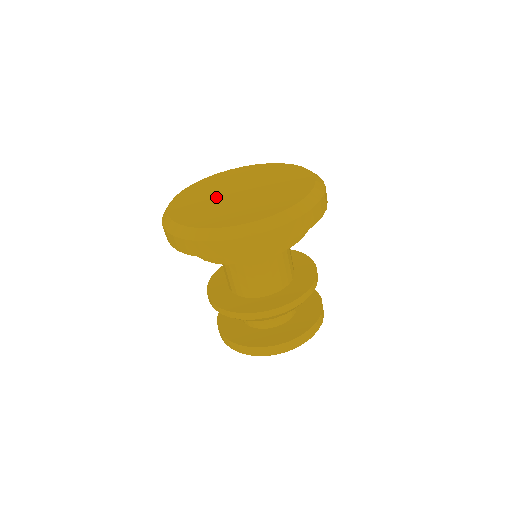
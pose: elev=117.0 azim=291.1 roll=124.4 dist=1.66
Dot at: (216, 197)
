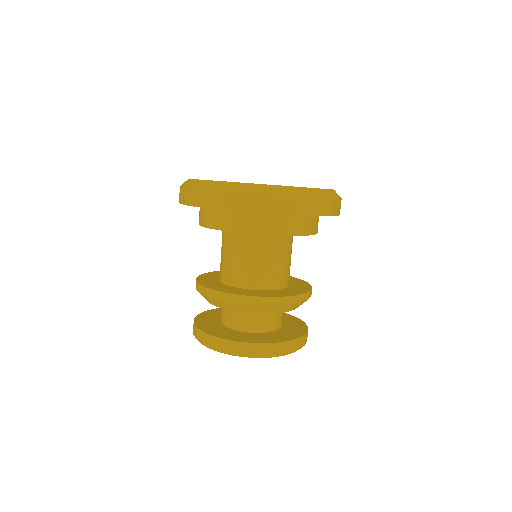
Dot at: occluded
